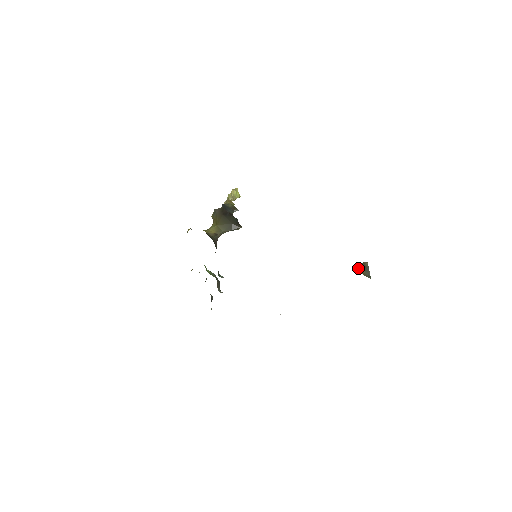
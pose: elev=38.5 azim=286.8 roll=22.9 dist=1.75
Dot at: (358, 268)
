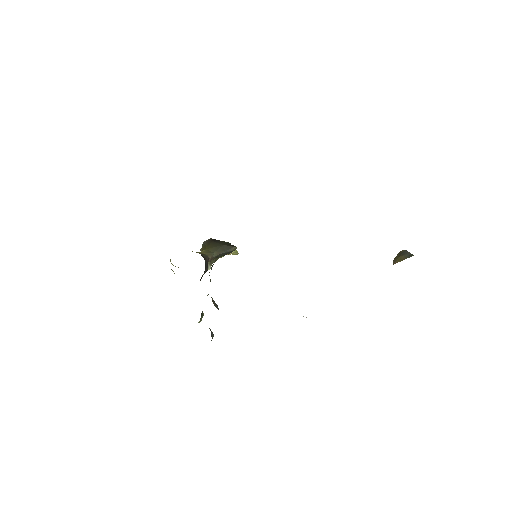
Dot at: (394, 260)
